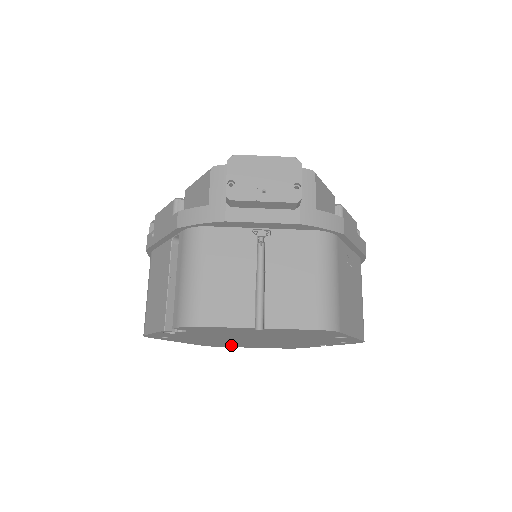
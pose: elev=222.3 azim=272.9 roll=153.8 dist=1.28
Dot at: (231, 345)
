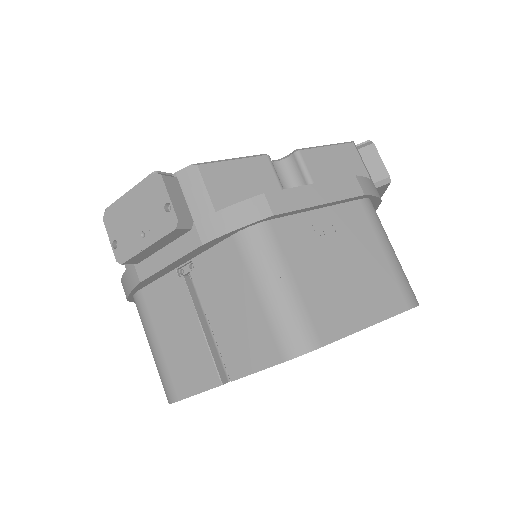
Dot at: occluded
